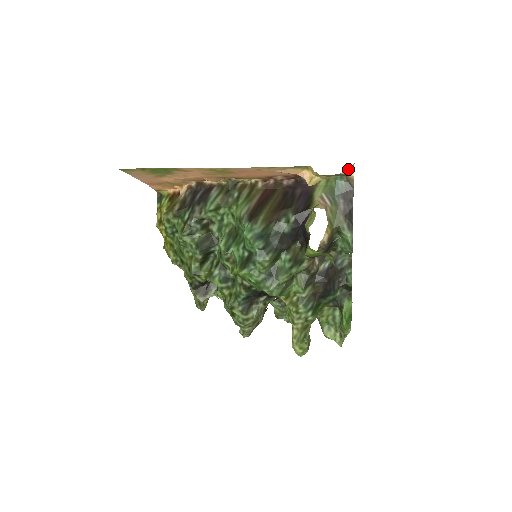
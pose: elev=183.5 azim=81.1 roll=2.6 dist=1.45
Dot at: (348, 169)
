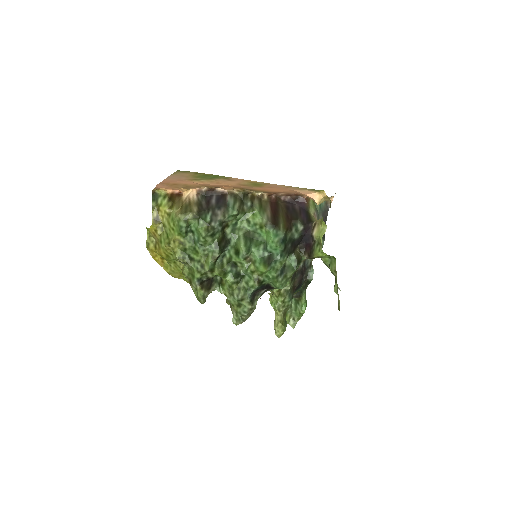
Dot at: occluded
